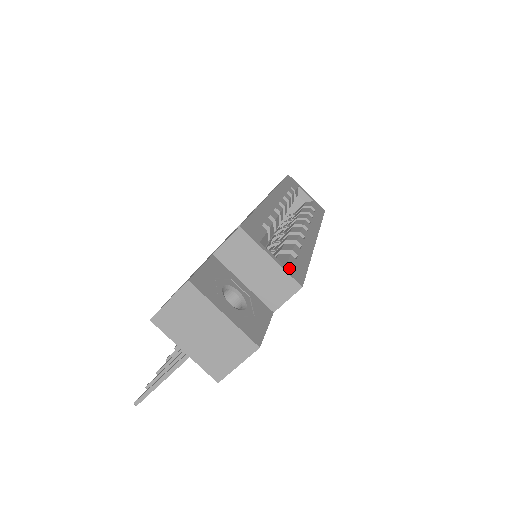
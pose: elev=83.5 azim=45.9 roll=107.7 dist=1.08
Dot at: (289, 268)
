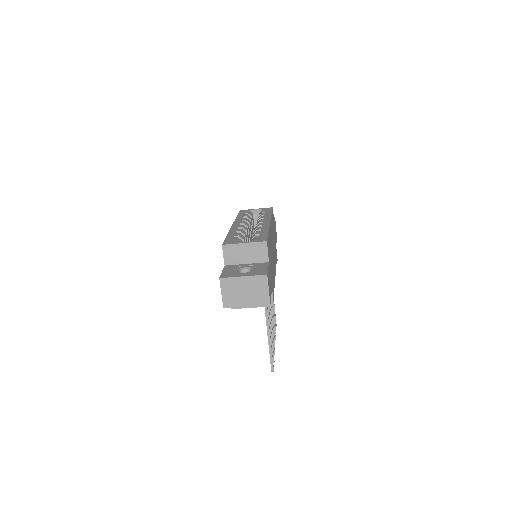
Dot at: (256, 240)
